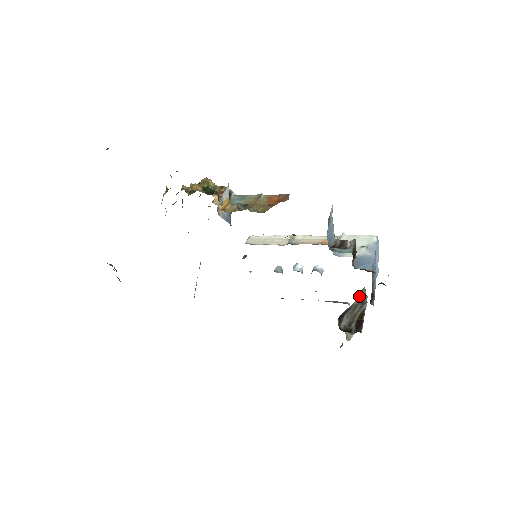
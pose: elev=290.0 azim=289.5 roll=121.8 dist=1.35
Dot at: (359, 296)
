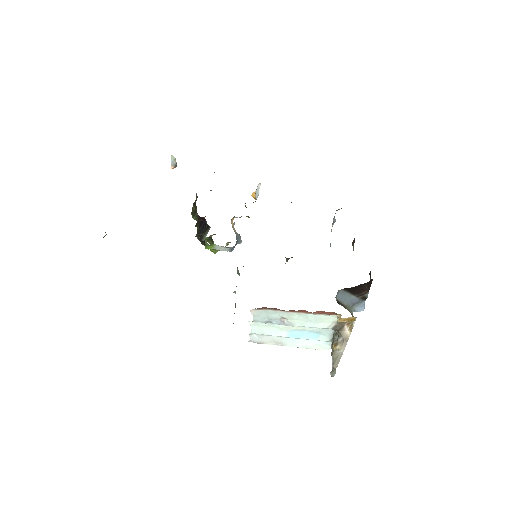
Dot at: (350, 311)
